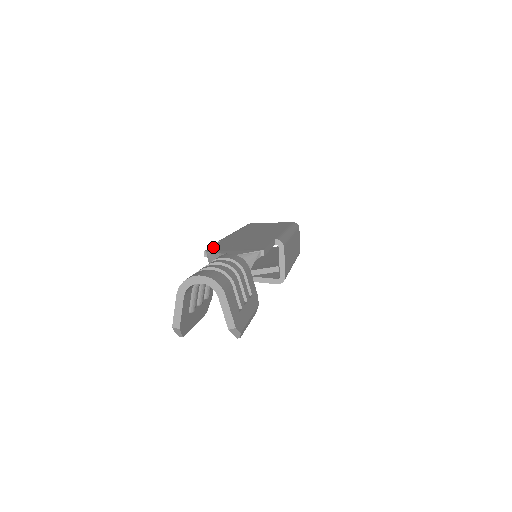
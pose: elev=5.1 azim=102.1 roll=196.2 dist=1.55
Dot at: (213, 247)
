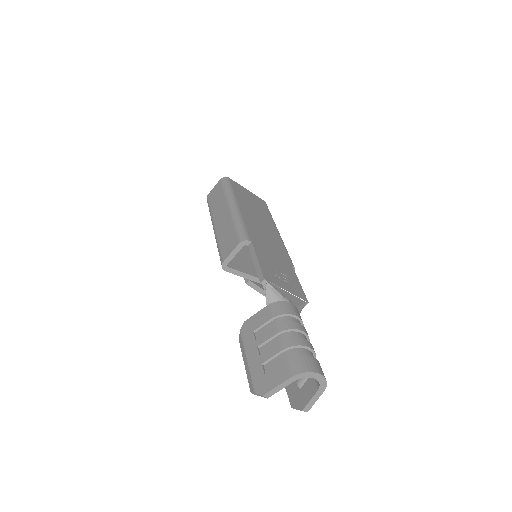
Dot at: (263, 268)
